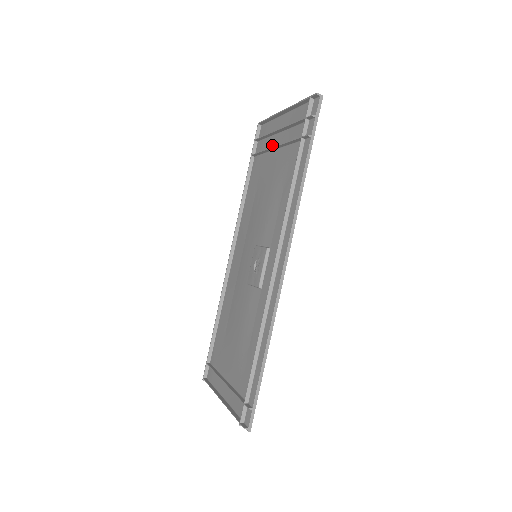
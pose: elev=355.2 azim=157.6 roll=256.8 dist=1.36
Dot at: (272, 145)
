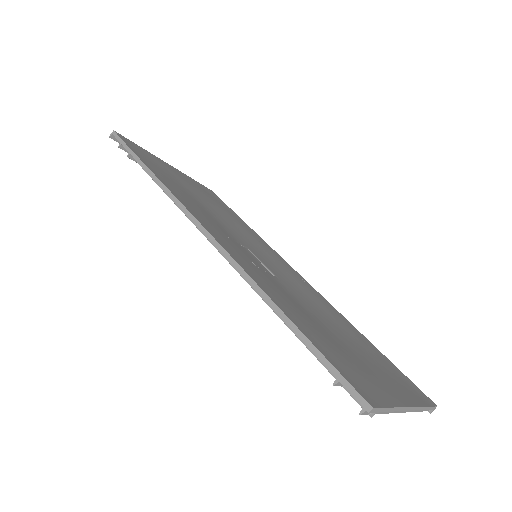
Dot at: occluded
